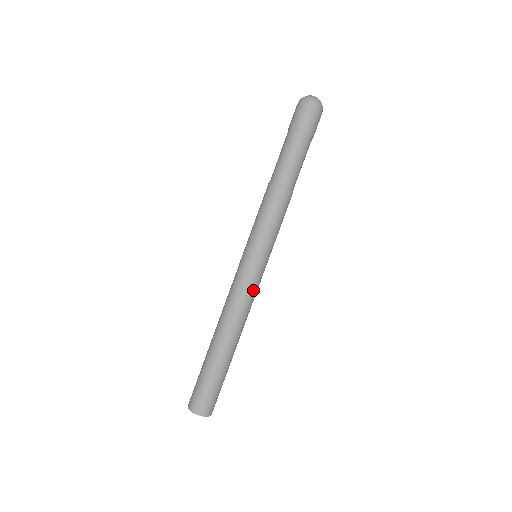
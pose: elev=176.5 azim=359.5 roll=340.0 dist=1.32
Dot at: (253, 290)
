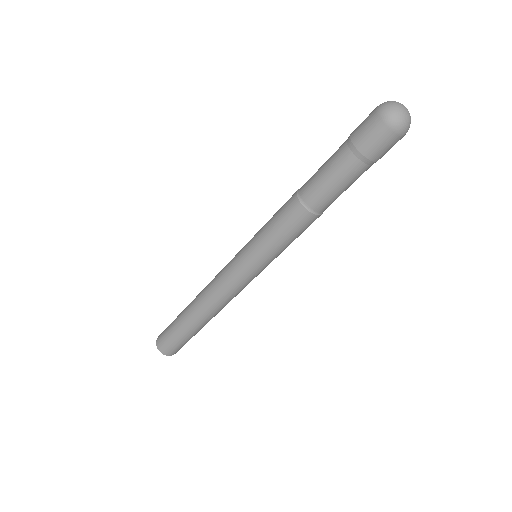
Dot at: (232, 285)
